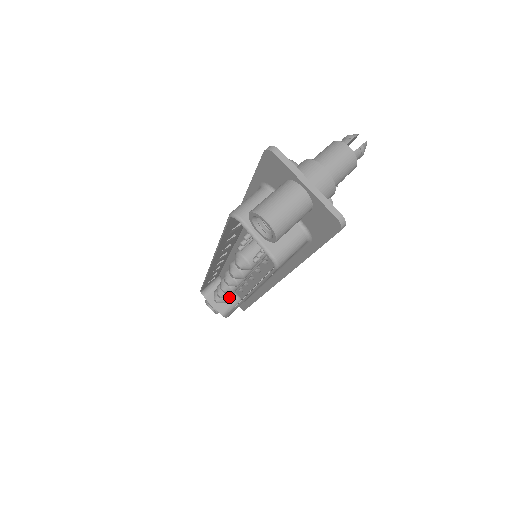
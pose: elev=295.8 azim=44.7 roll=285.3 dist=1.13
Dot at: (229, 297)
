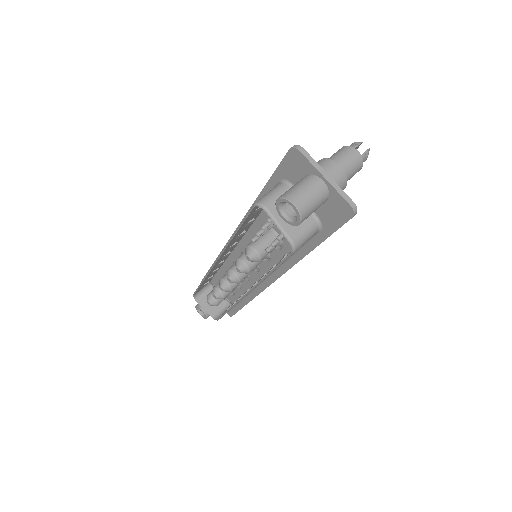
Dot at: (224, 298)
